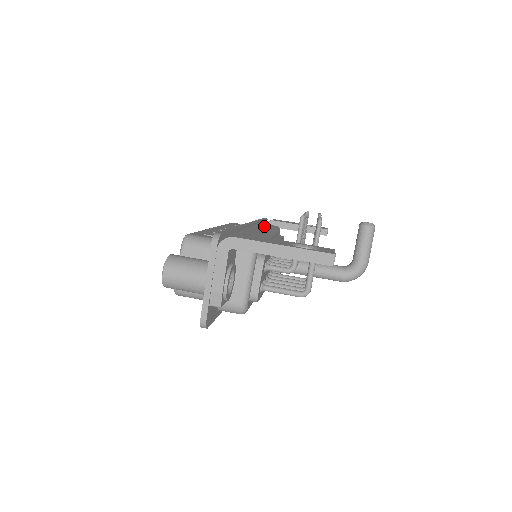
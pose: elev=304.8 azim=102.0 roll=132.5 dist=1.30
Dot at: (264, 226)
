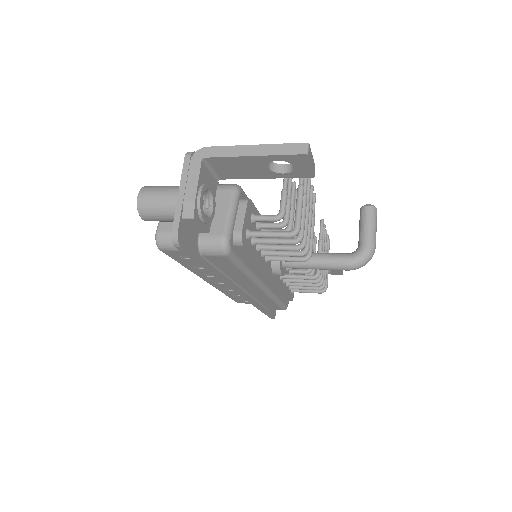
Dot at: occluded
